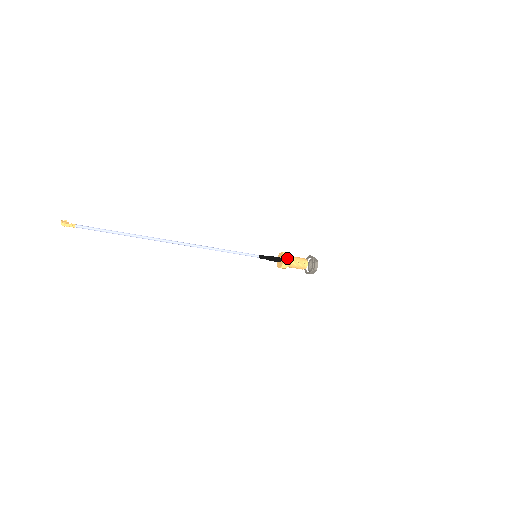
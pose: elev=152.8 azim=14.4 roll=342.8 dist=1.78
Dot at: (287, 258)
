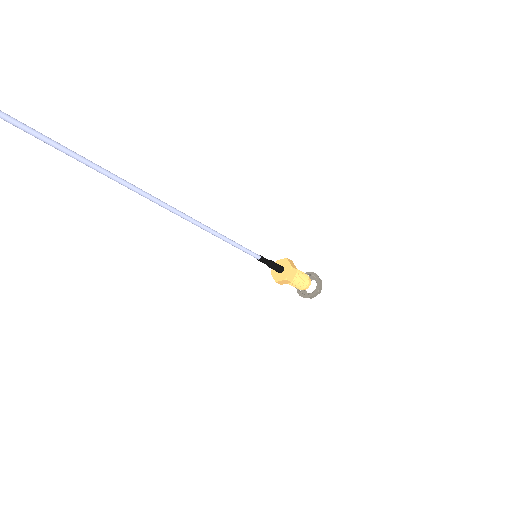
Dot at: (291, 278)
